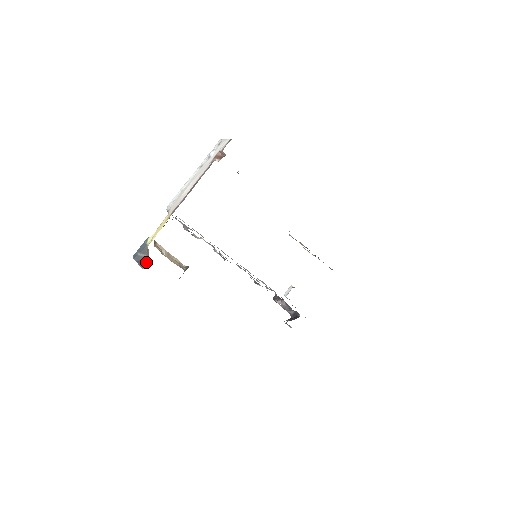
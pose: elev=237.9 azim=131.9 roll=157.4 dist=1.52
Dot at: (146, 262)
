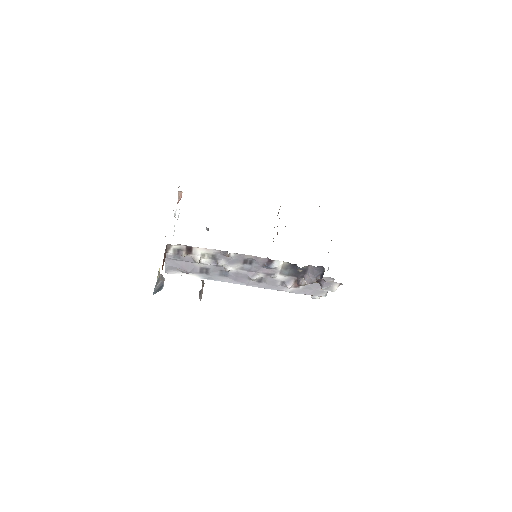
Dot at: (163, 283)
